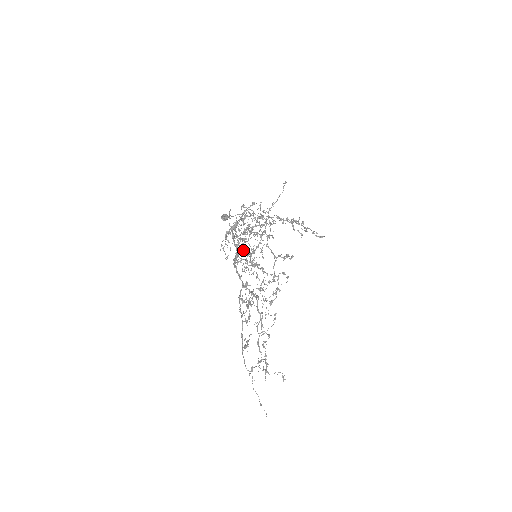
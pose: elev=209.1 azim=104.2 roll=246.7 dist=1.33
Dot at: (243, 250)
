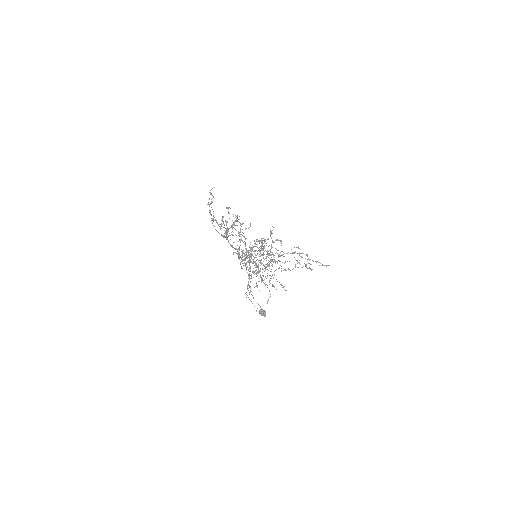
Dot at: occluded
